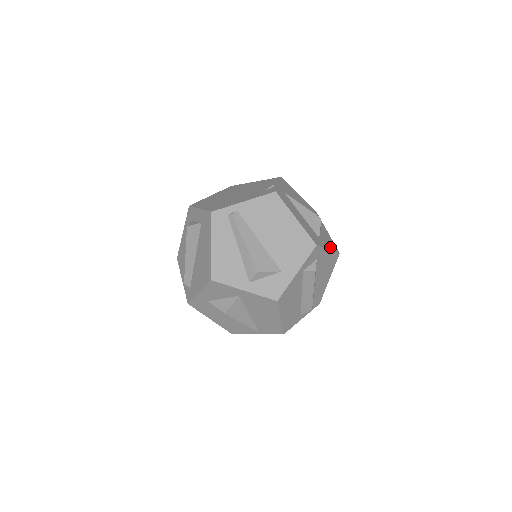
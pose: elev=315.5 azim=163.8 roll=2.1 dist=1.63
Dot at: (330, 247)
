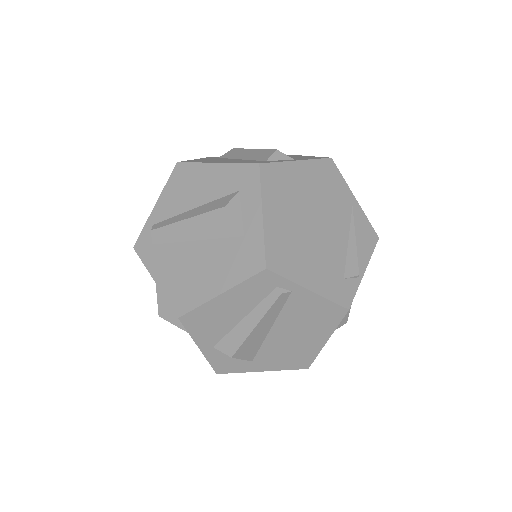
Dot at: occluded
